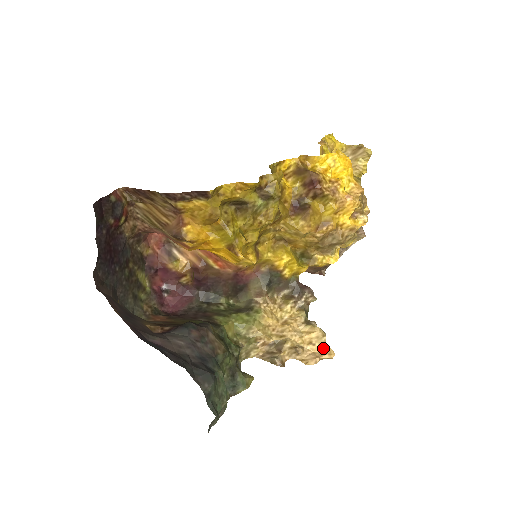
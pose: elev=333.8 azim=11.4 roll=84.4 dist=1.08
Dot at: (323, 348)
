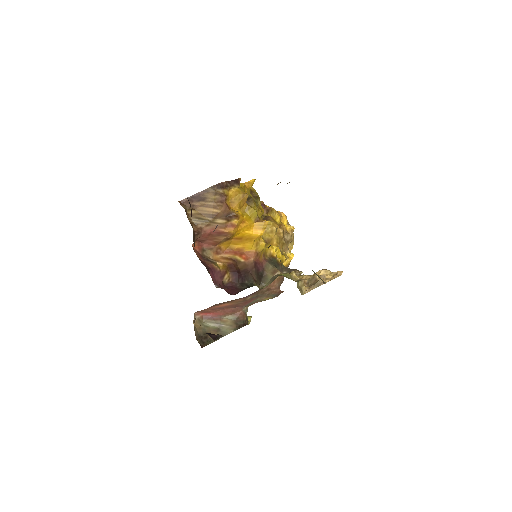
Dot at: (333, 274)
